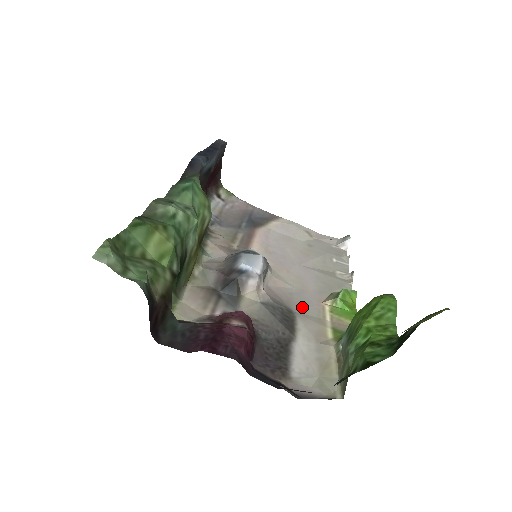
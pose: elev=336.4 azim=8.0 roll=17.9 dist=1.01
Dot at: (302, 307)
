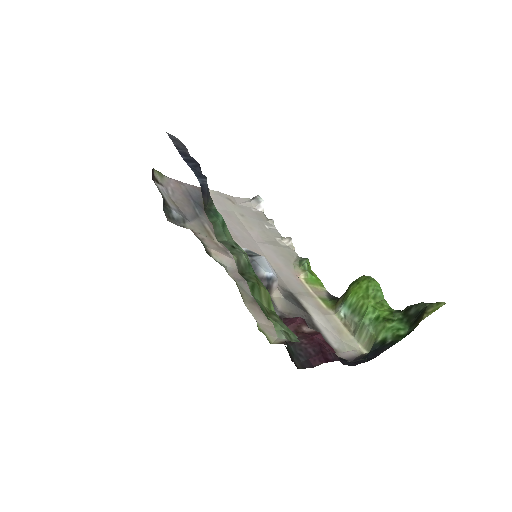
Dot at: (292, 286)
